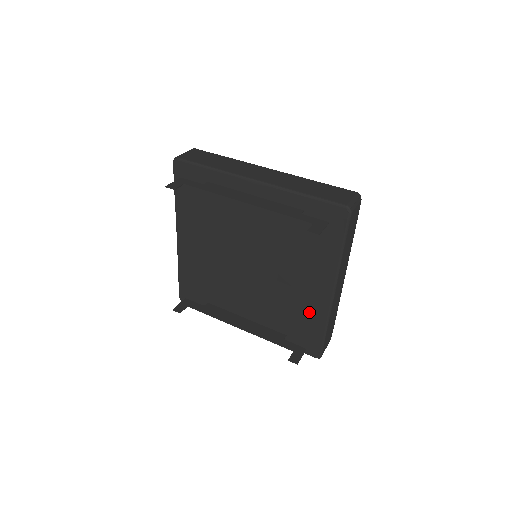
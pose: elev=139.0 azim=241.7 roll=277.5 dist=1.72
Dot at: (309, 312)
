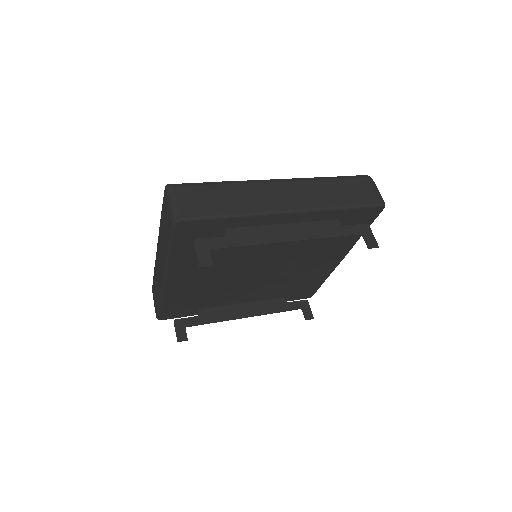
Dot at: (314, 277)
